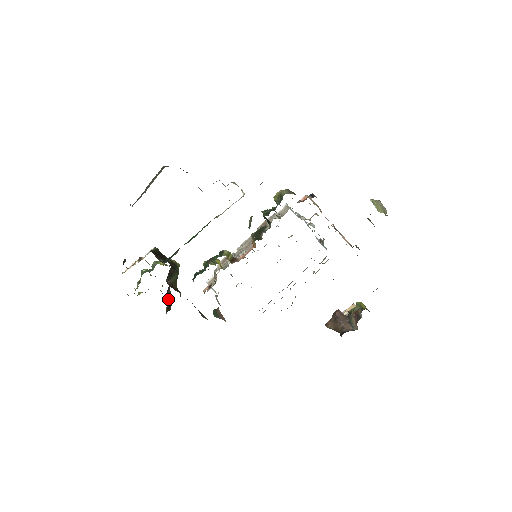
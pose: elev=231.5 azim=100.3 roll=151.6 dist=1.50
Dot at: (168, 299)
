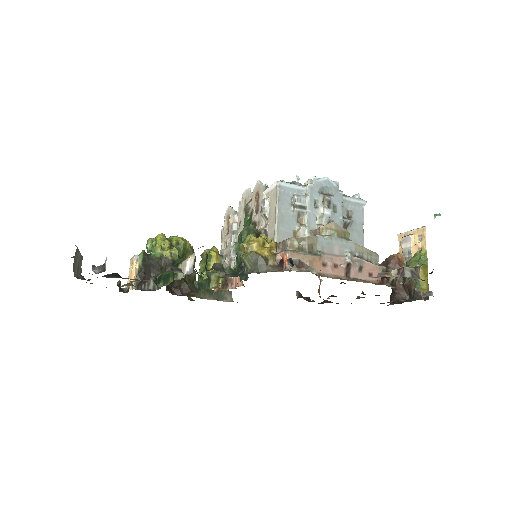
Dot at: occluded
